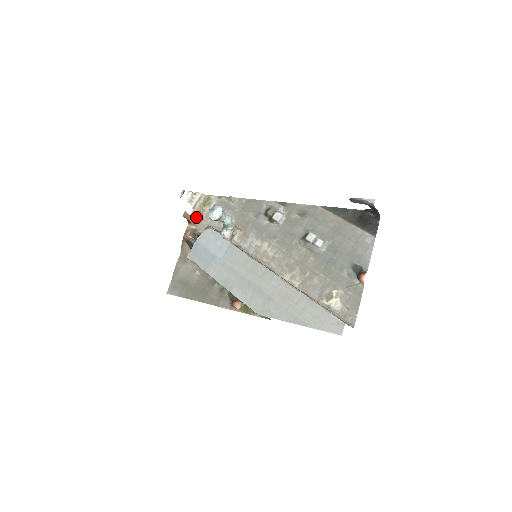
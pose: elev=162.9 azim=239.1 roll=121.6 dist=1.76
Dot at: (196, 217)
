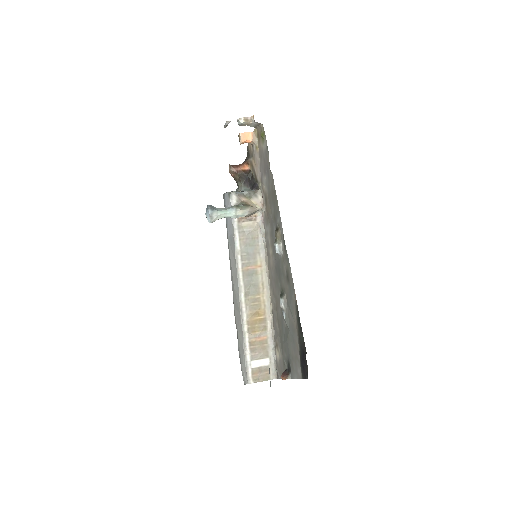
Dot at: (255, 141)
